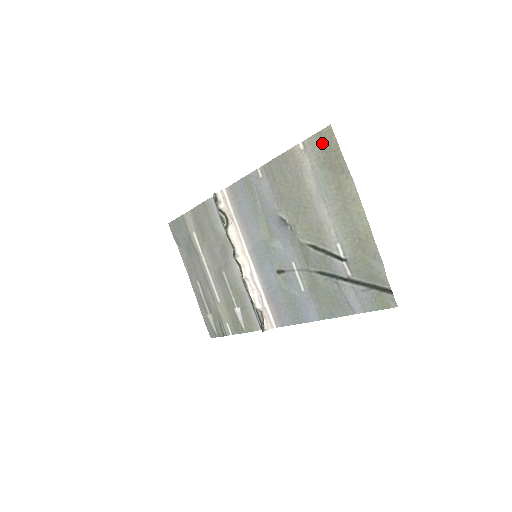
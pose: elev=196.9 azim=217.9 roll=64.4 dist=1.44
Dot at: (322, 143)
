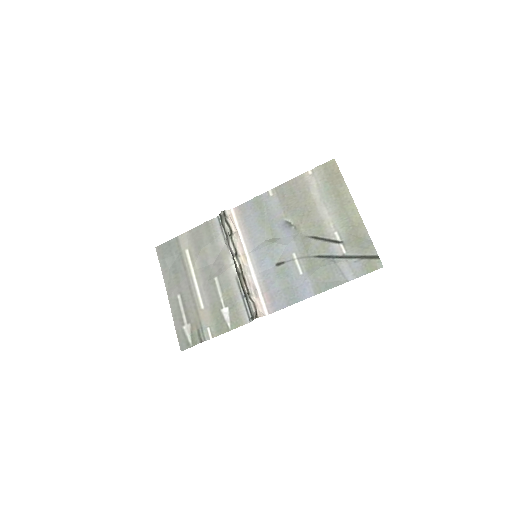
Dot at: (327, 169)
